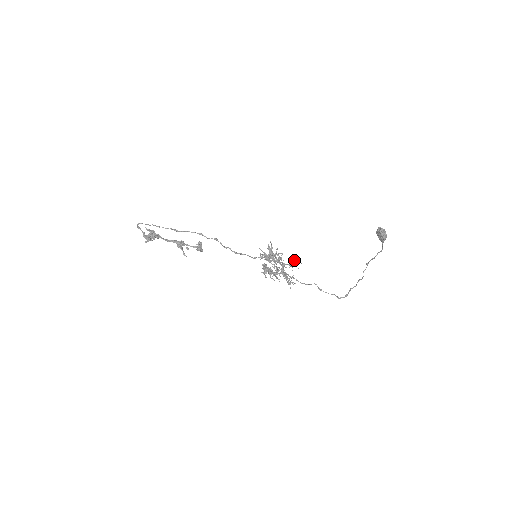
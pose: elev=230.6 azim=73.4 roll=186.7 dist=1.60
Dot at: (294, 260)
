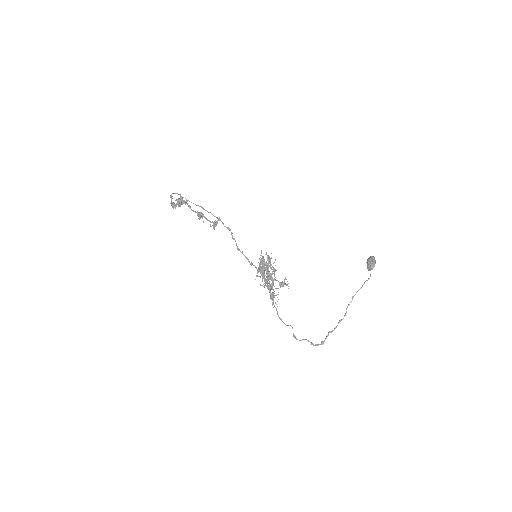
Dot at: occluded
